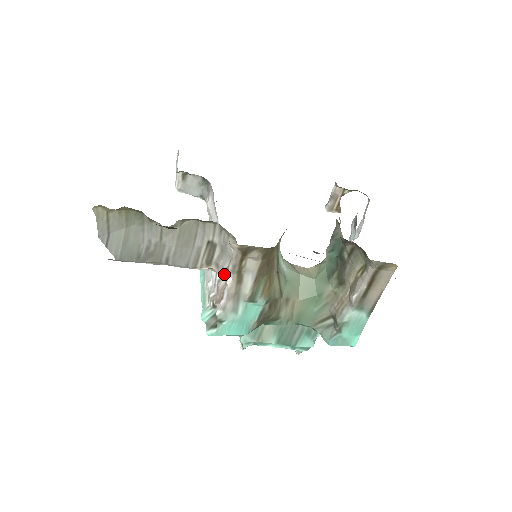
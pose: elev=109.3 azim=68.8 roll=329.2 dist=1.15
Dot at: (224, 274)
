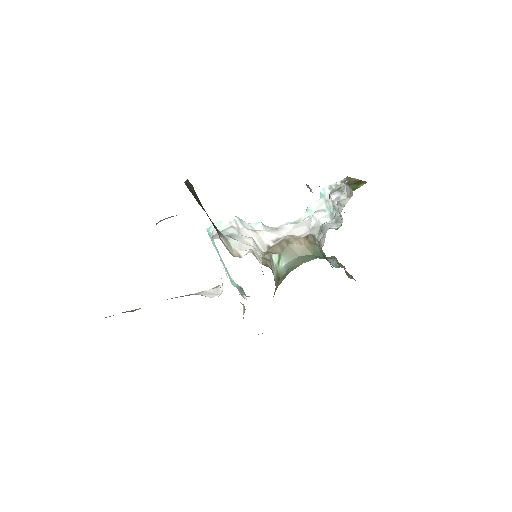
Dot at: occluded
